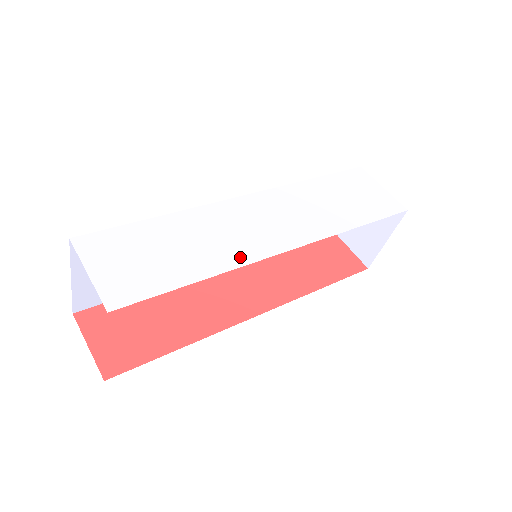
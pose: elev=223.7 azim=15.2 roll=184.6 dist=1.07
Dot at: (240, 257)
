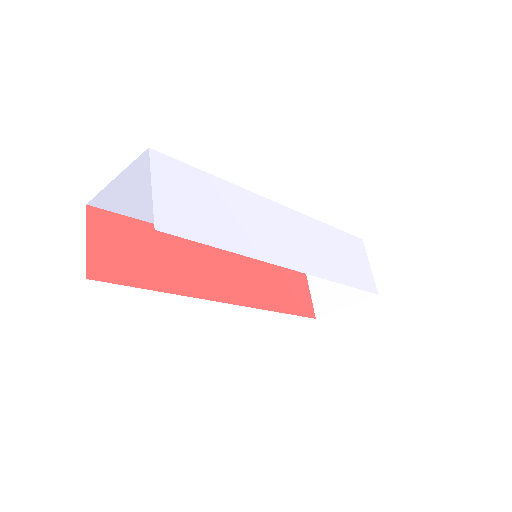
Dot at: (261, 252)
